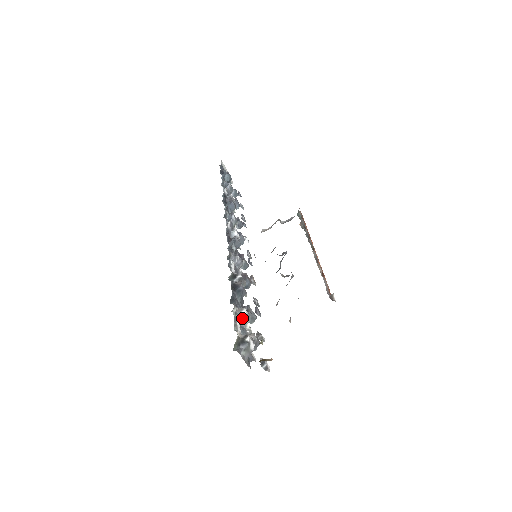
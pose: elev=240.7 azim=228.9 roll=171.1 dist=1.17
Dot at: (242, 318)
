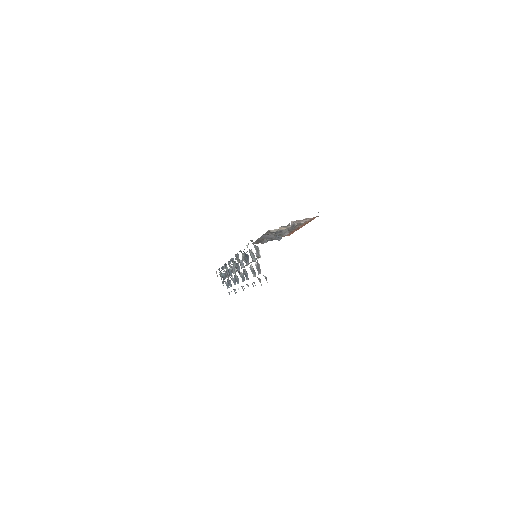
Dot at: occluded
